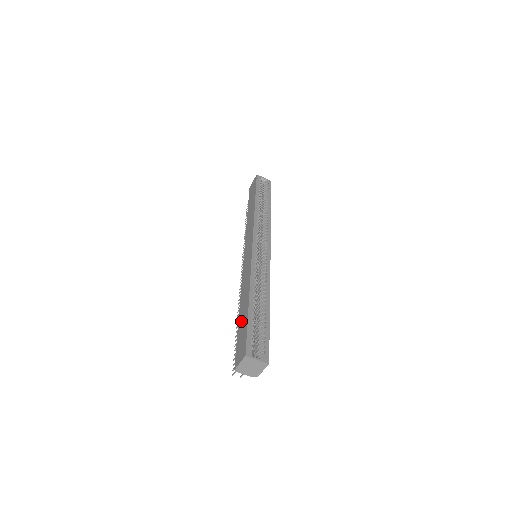
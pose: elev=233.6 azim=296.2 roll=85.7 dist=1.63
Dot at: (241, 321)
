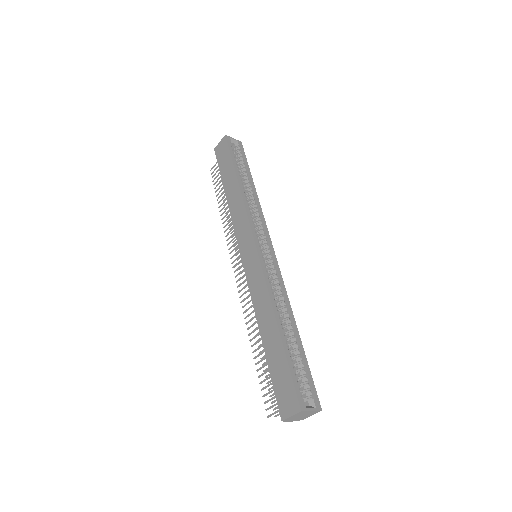
Dot at: (272, 356)
